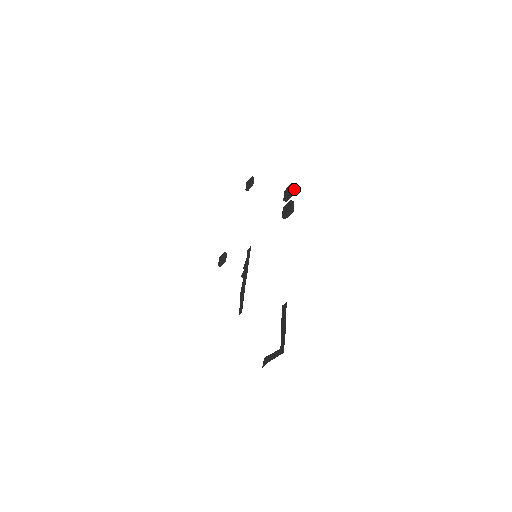
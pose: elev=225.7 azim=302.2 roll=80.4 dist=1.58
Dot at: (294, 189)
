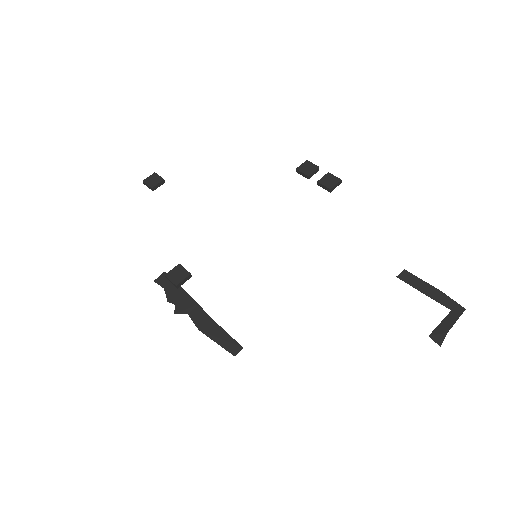
Dot at: (313, 166)
